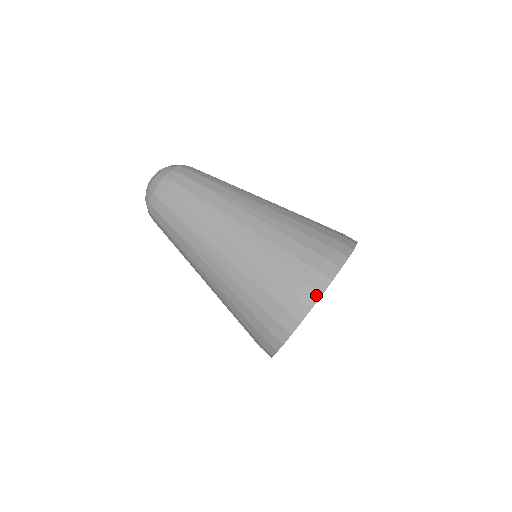
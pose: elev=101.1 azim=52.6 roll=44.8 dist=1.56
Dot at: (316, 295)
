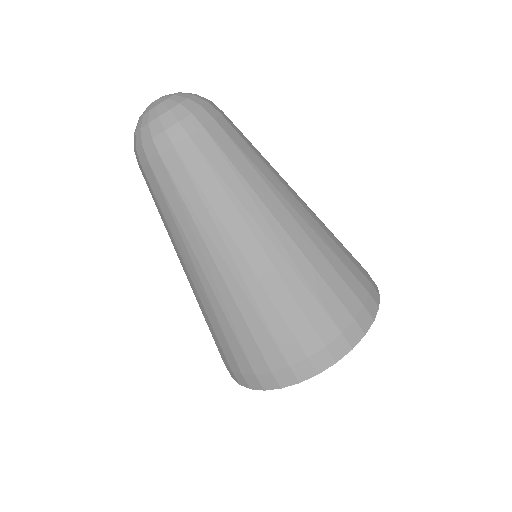
Dot at: (346, 348)
